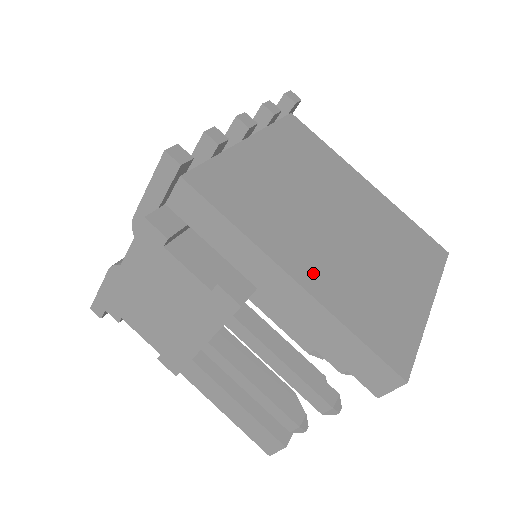
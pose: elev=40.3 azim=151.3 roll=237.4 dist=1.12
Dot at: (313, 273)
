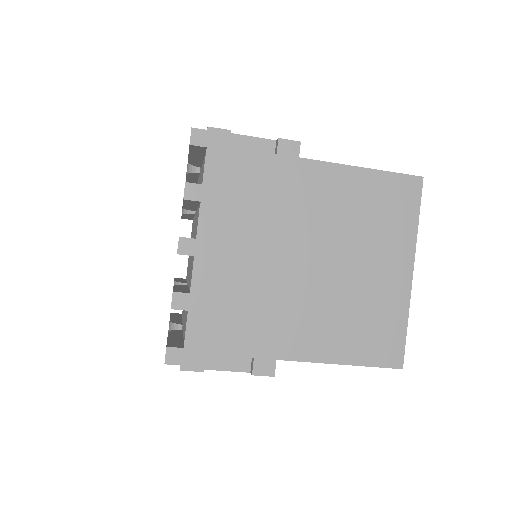
Dot at: (310, 342)
